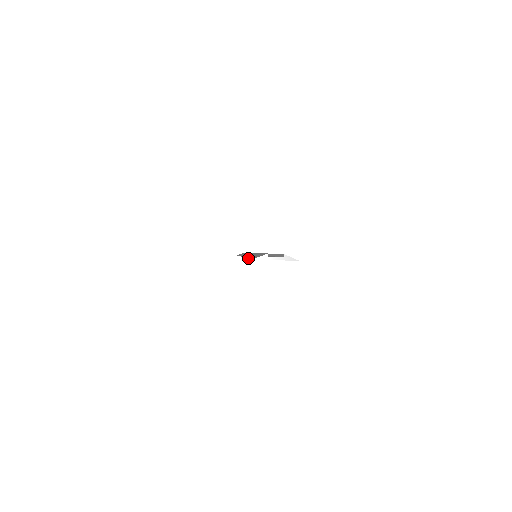
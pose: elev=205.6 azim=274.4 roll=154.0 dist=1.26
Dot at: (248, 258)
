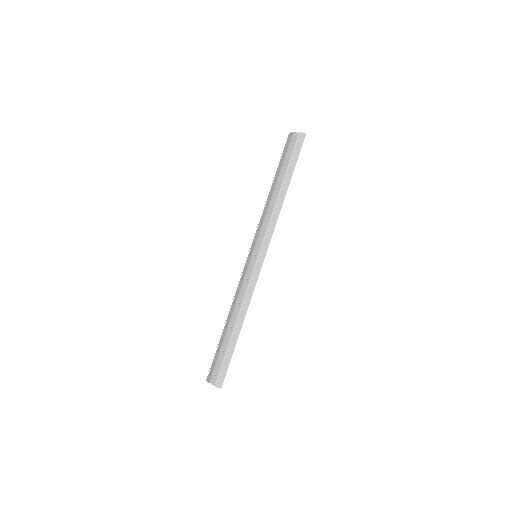
Dot at: occluded
